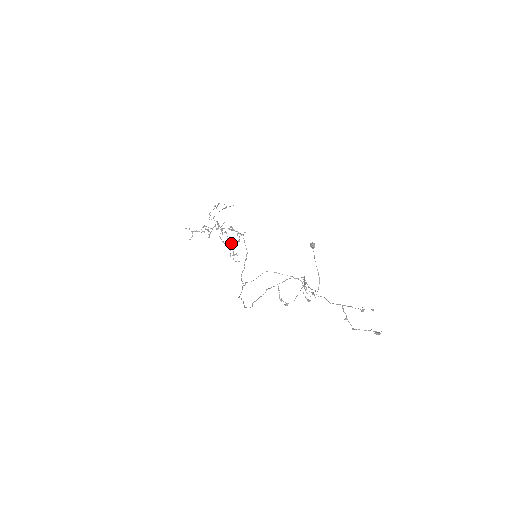
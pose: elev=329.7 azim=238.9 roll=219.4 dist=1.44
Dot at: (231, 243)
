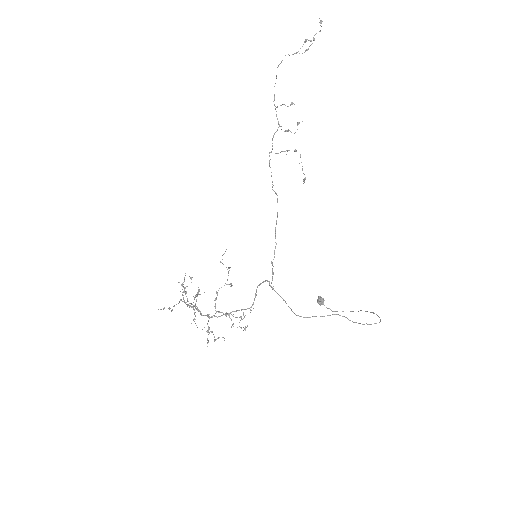
Dot at: (220, 262)
